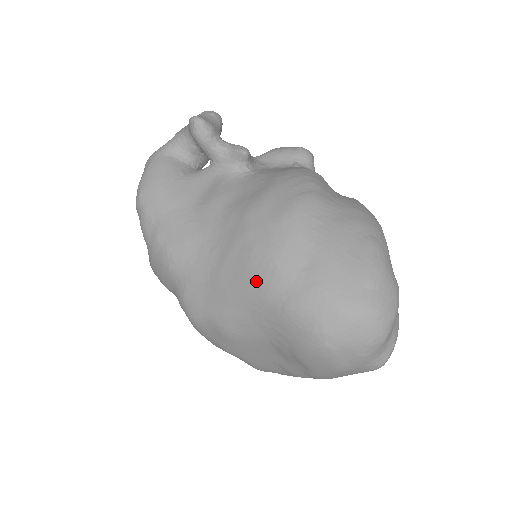
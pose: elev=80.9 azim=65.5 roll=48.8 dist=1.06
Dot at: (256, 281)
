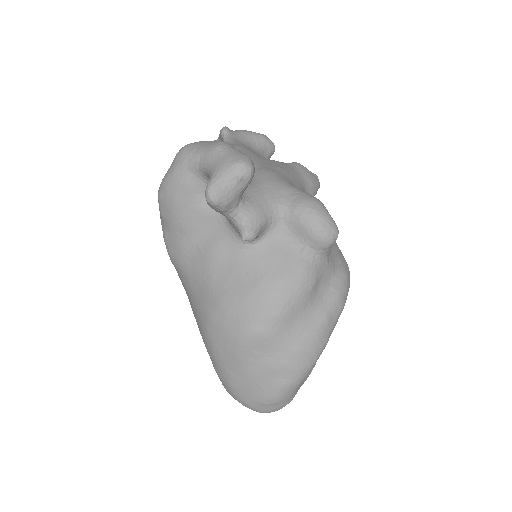
Dot at: (204, 342)
